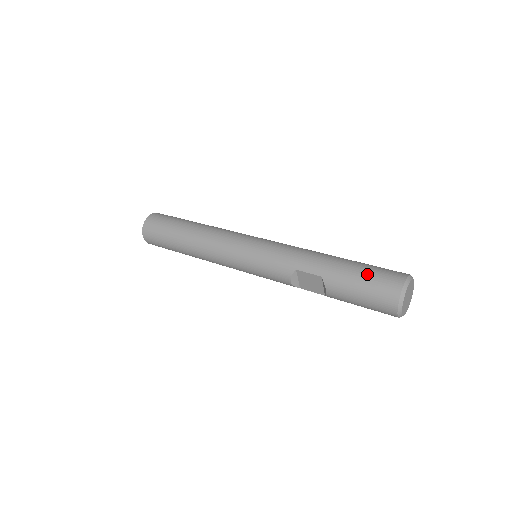
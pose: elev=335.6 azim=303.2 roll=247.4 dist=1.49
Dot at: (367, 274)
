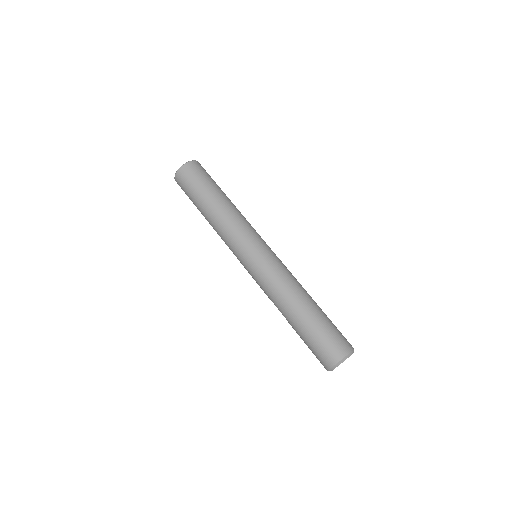
Dot at: (313, 343)
